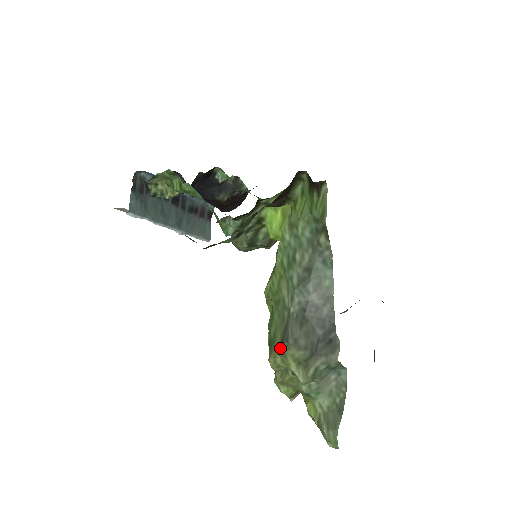
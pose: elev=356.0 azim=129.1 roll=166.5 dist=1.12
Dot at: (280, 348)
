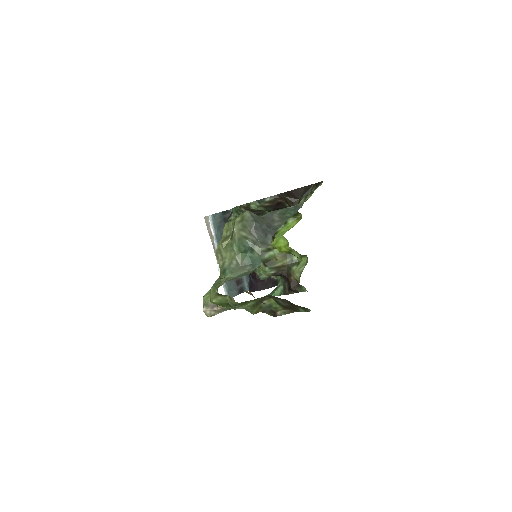
Dot at: occluded
